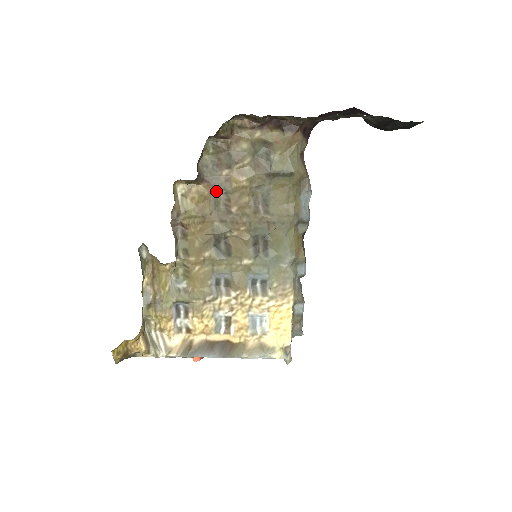
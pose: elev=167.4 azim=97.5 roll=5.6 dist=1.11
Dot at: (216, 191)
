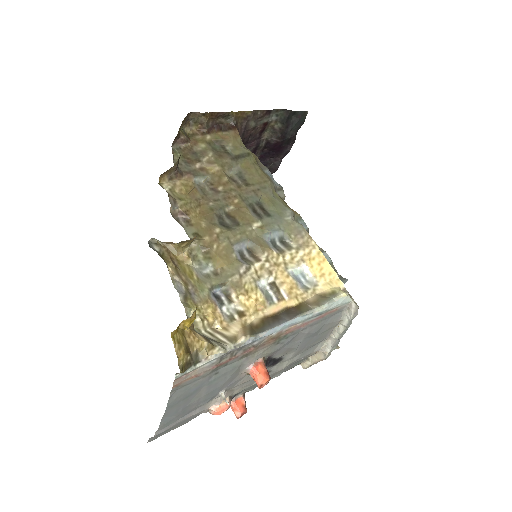
Dot at: (197, 180)
